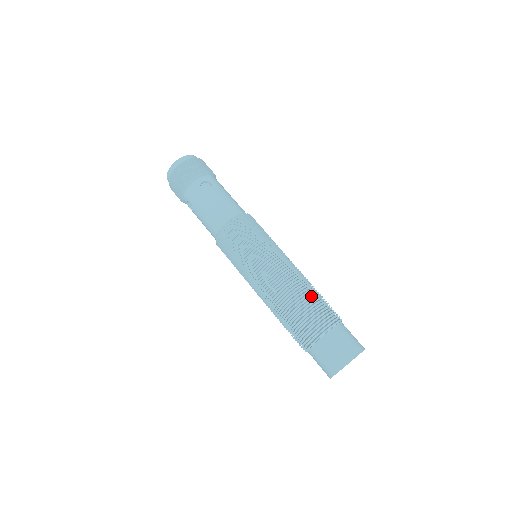
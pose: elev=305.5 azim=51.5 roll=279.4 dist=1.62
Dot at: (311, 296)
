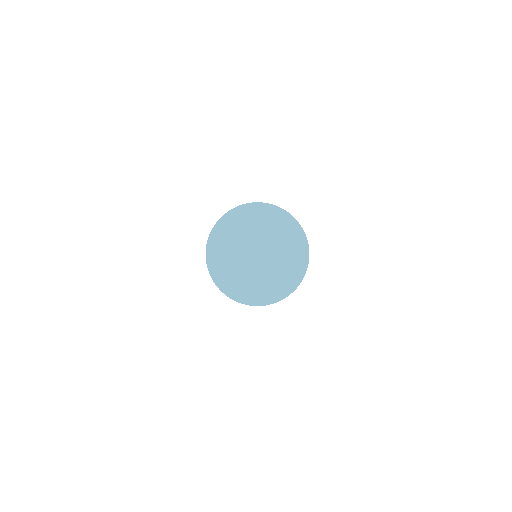
Dot at: occluded
